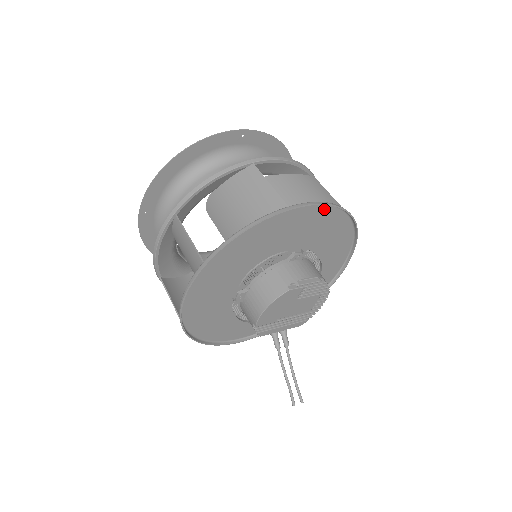
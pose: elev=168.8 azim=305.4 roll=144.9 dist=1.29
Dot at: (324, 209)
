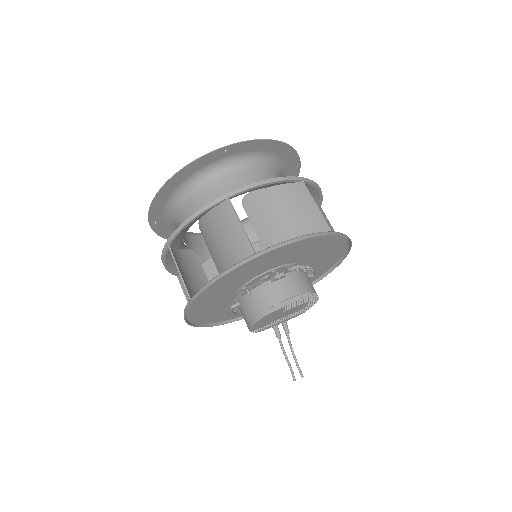
Dot at: occluded
